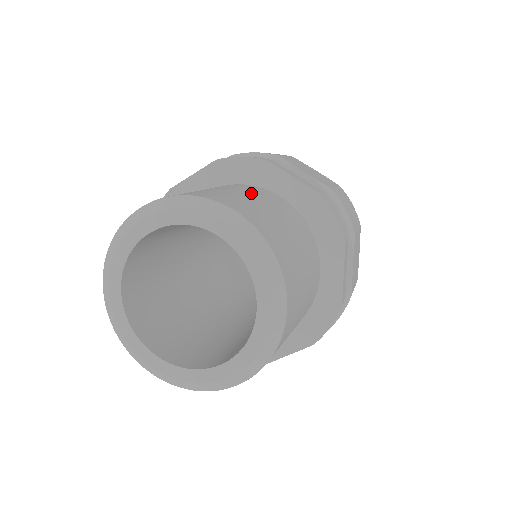
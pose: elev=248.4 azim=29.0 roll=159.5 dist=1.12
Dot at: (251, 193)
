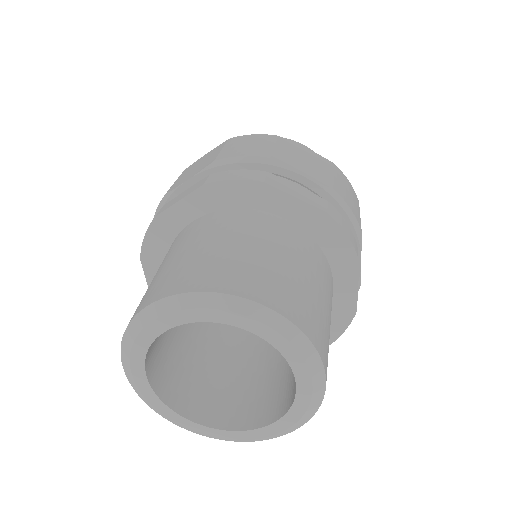
Dot at: (259, 238)
